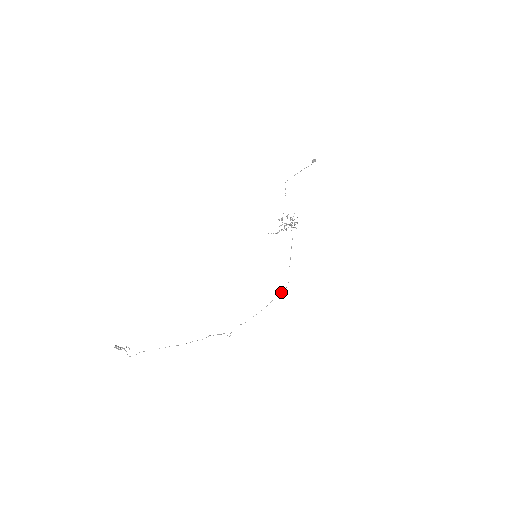
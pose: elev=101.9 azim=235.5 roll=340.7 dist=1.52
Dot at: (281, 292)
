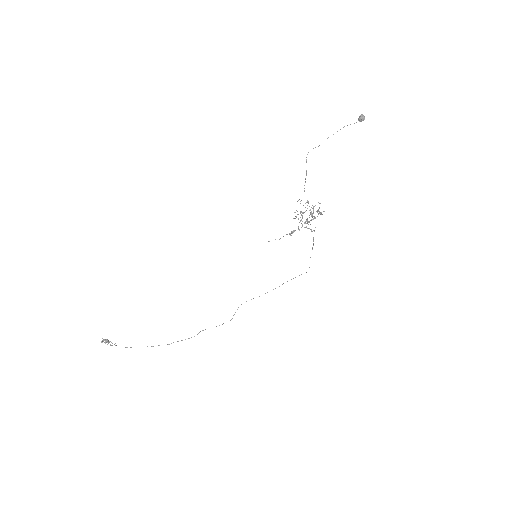
Dot at: occluded
